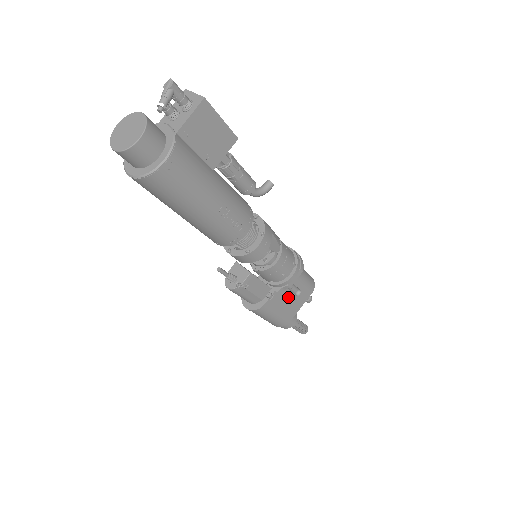
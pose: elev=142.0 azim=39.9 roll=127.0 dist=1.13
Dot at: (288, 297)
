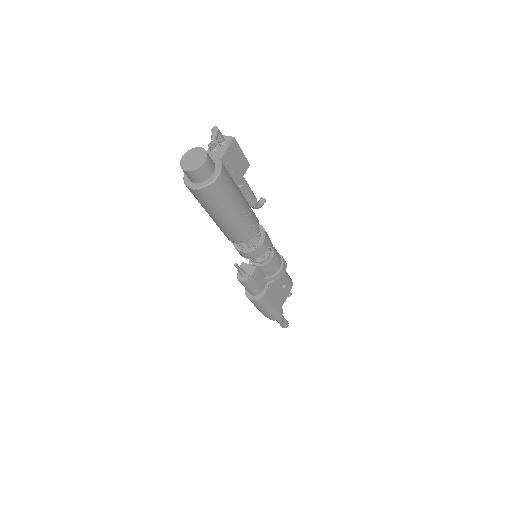
Dot at: (278, 289)
